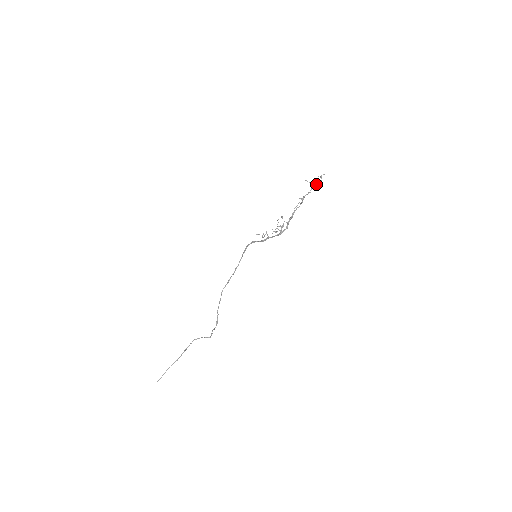
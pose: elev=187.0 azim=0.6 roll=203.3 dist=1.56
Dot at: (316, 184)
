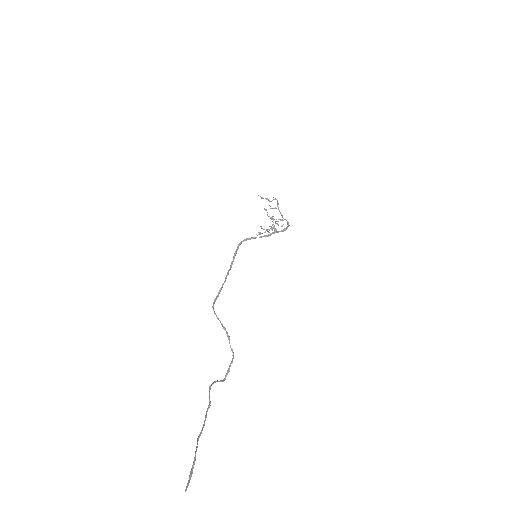
Dot at: (270, 201)
